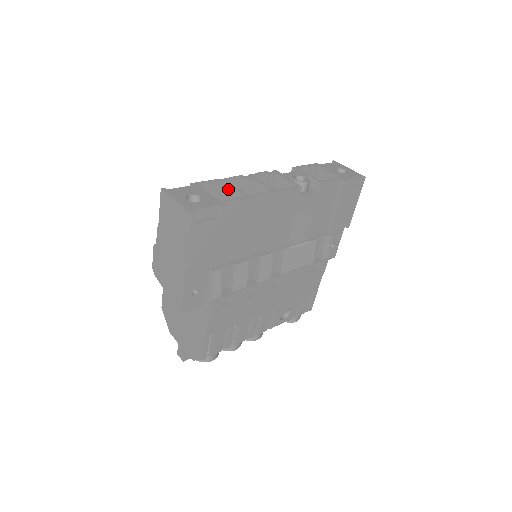
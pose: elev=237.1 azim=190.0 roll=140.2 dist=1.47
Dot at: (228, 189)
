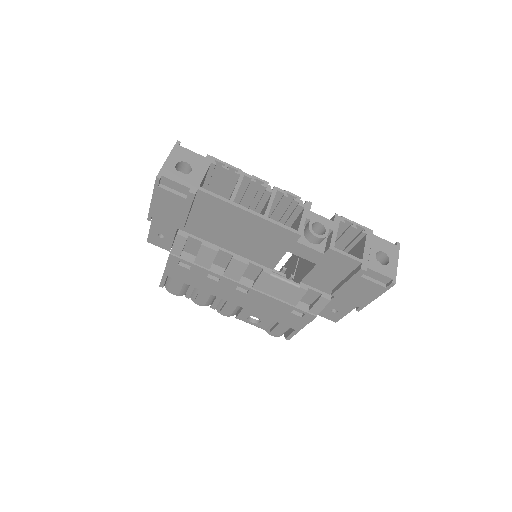
Dot at: (236, 183)
